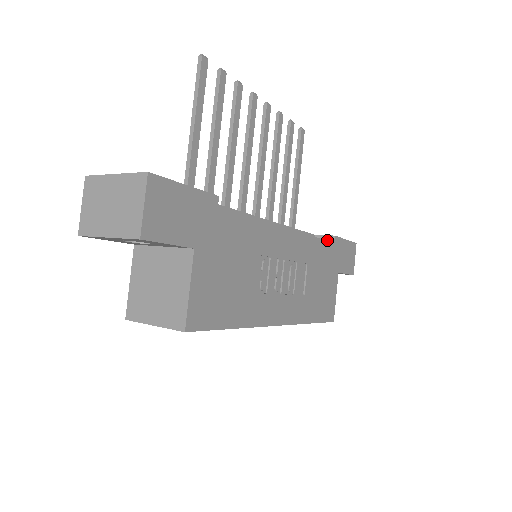
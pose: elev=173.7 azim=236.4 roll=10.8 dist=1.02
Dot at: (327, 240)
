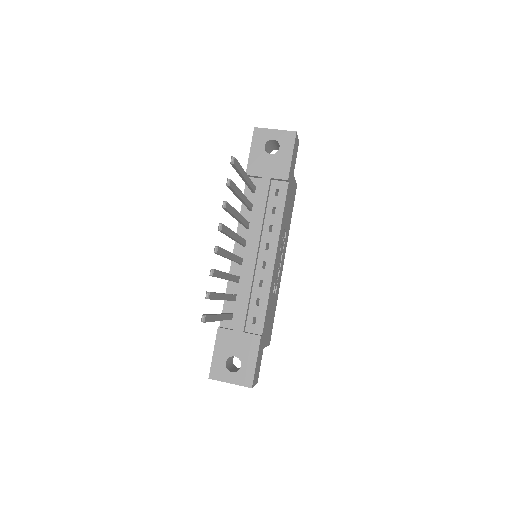
Dot at: (282, 181)
